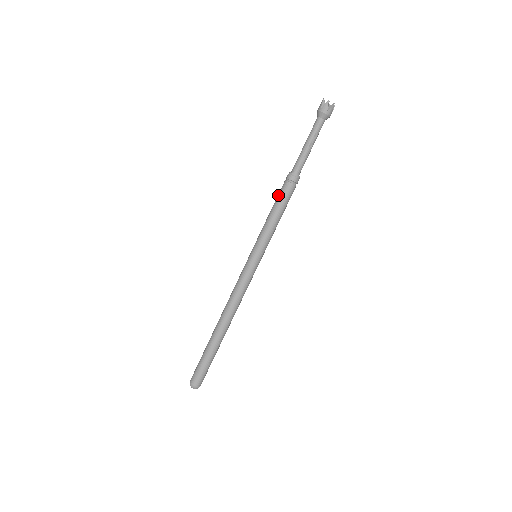
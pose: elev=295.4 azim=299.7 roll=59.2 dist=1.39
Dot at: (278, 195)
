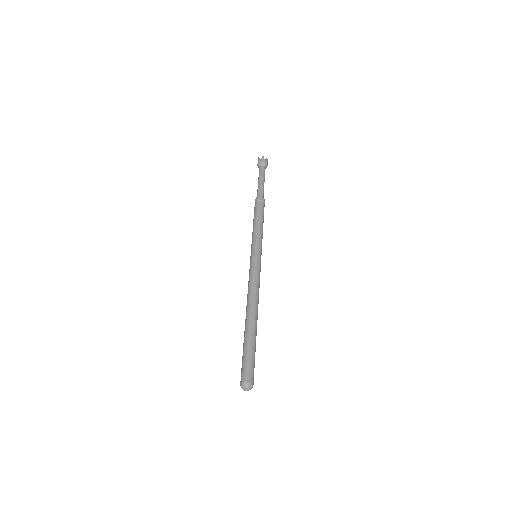
Dot at: (255, 212)
